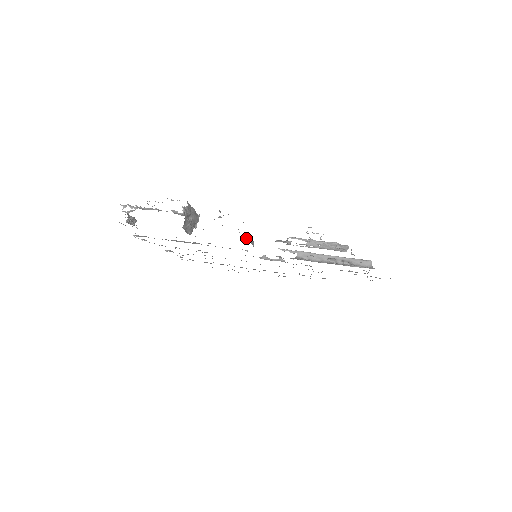
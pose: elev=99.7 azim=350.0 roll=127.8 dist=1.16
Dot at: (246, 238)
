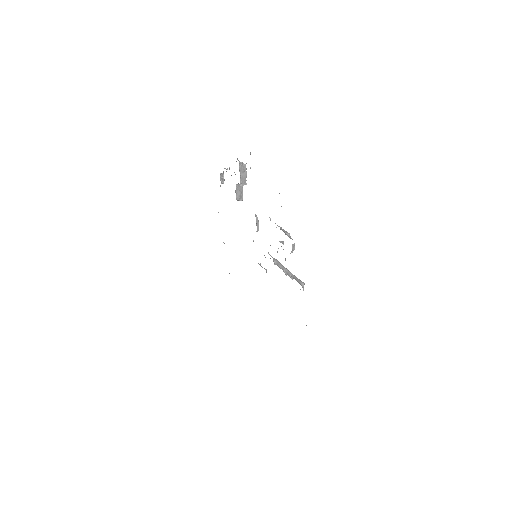
Dot at: (256, 215)
